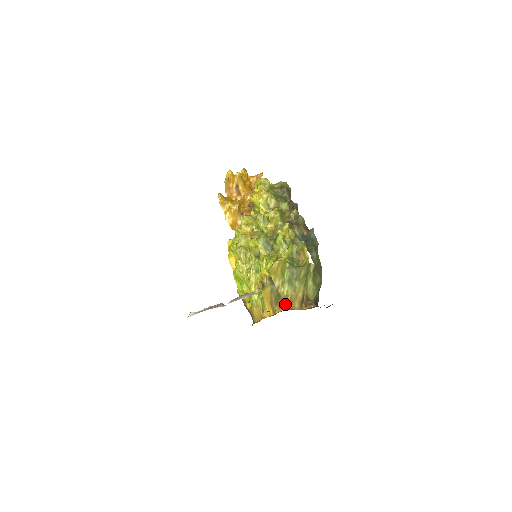
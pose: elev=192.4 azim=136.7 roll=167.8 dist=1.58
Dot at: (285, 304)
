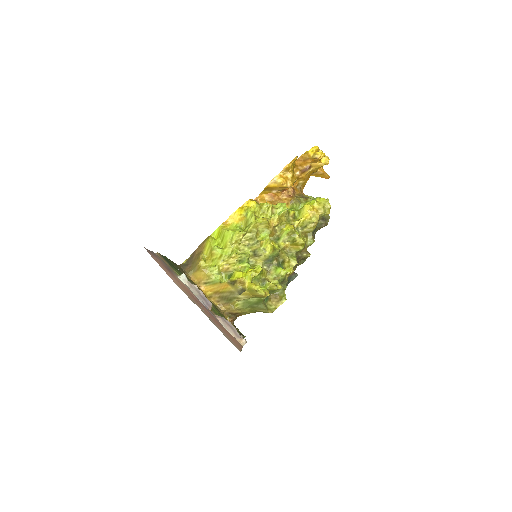
Dot at: (225, 306)
